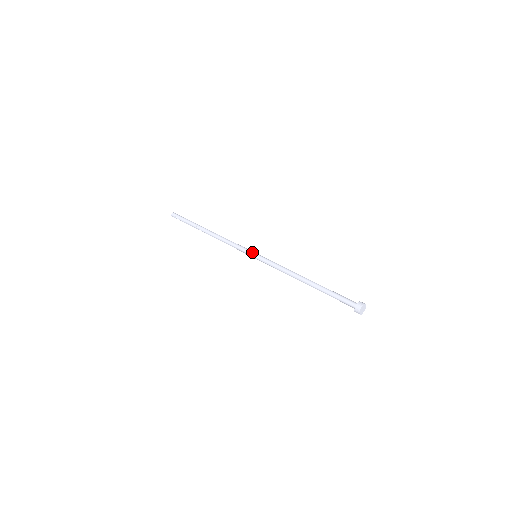
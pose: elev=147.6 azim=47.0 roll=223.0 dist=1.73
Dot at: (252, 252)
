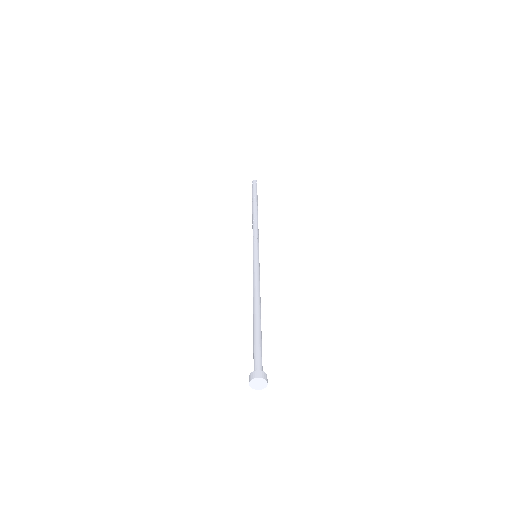
Dot at: (255, 249)
